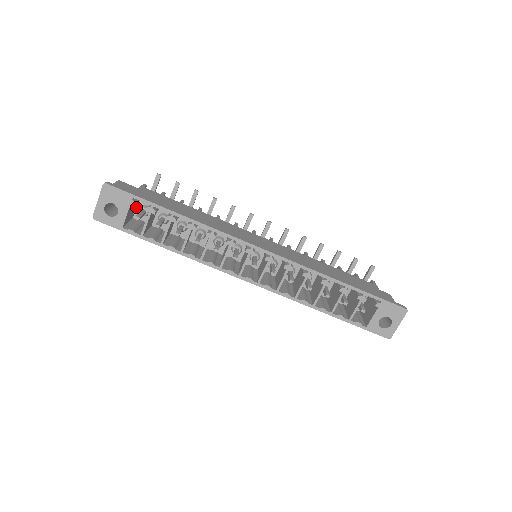
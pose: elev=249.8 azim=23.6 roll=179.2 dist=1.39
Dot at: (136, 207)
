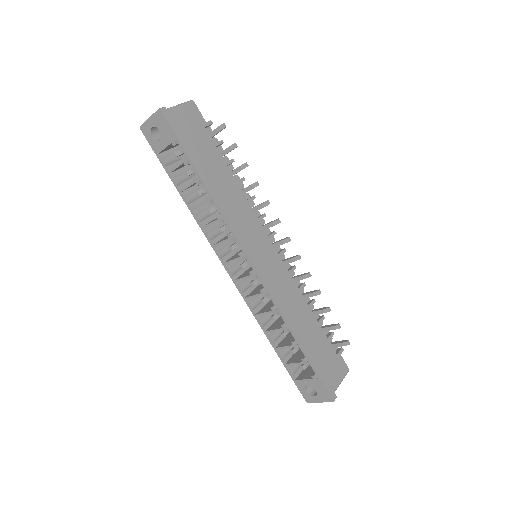
Dot at: occluded
